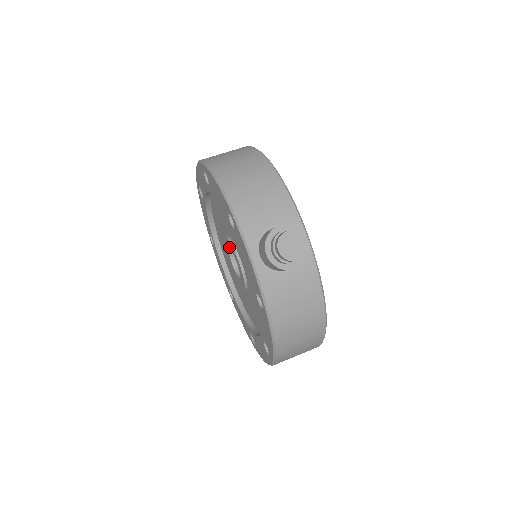
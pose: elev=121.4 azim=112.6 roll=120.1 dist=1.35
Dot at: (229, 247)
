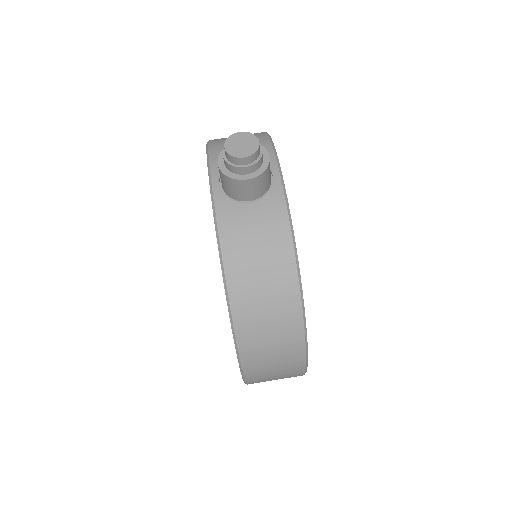
Dot at: occluded
